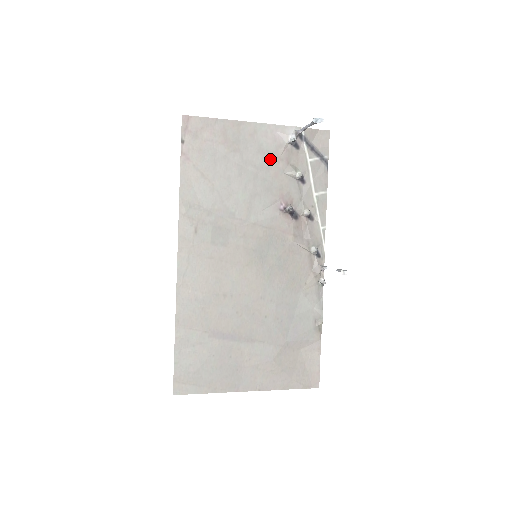
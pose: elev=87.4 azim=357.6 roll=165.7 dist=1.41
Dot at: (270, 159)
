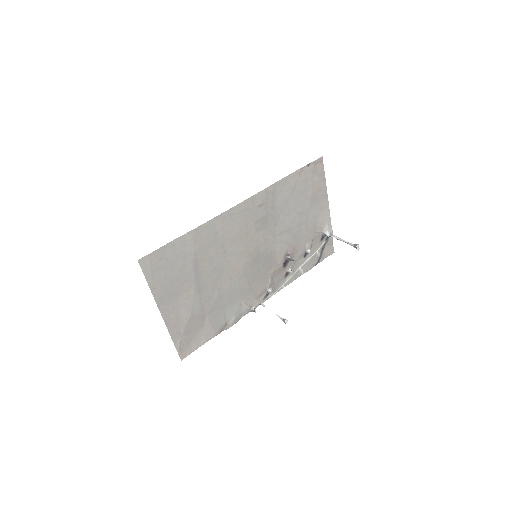
Dot at: (312, 227)
